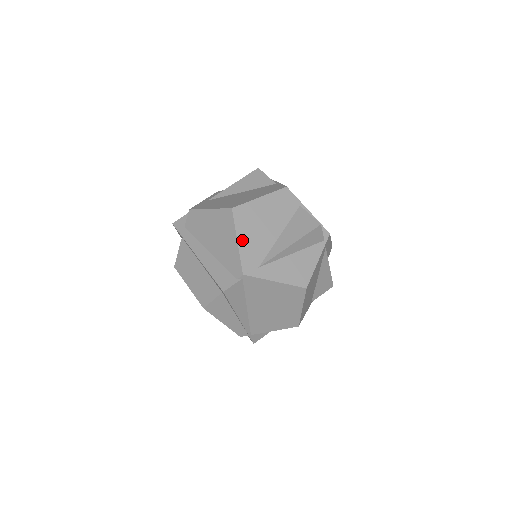
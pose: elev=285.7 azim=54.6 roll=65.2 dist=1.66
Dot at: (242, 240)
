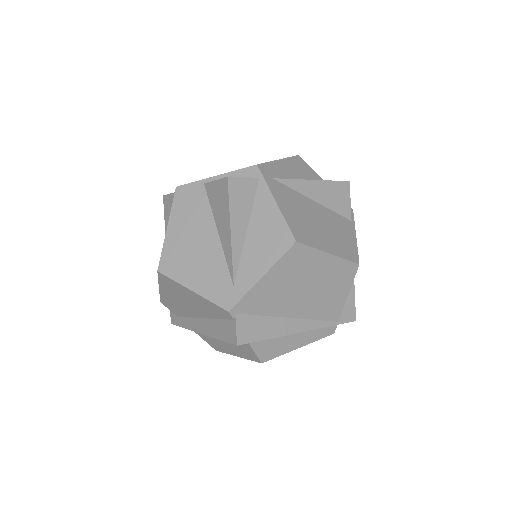
Dot at: (194, 284)
